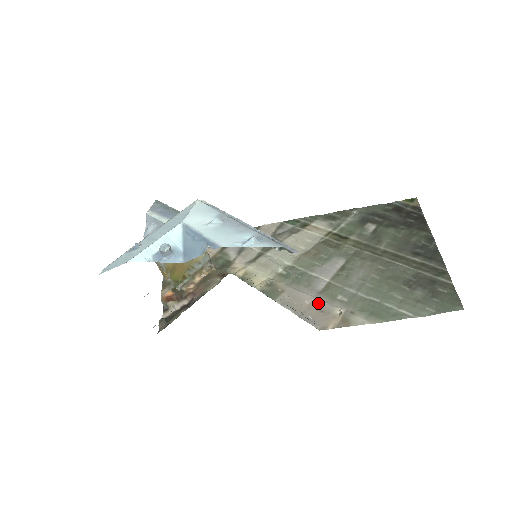
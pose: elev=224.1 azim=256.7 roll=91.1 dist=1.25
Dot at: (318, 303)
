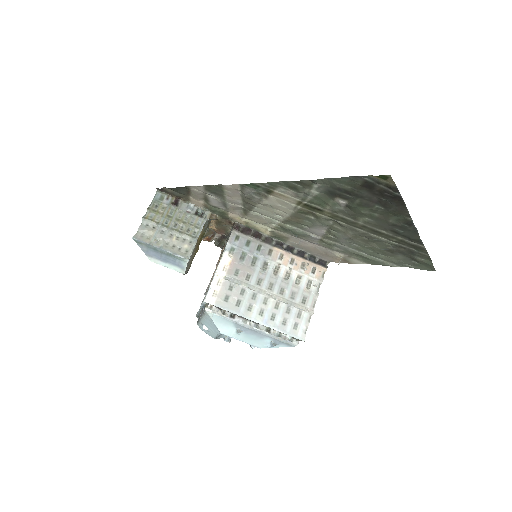
Dot at: (320, 249)
